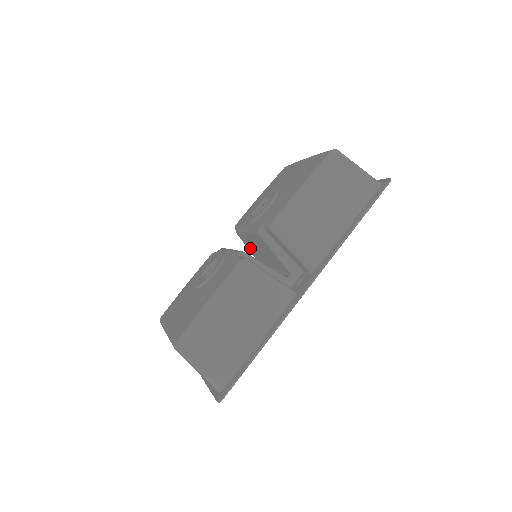
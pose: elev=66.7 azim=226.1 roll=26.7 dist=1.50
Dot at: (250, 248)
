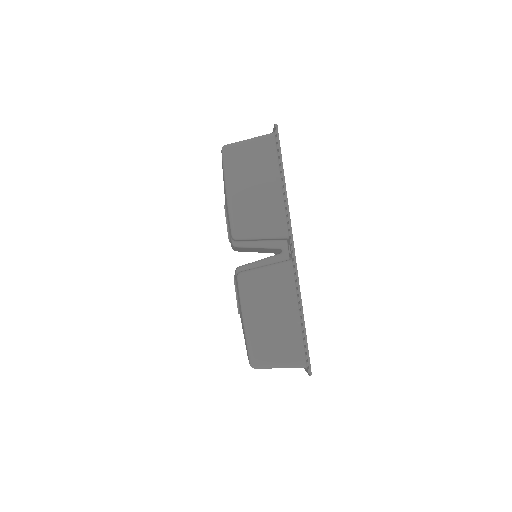
Dot at: occluded
